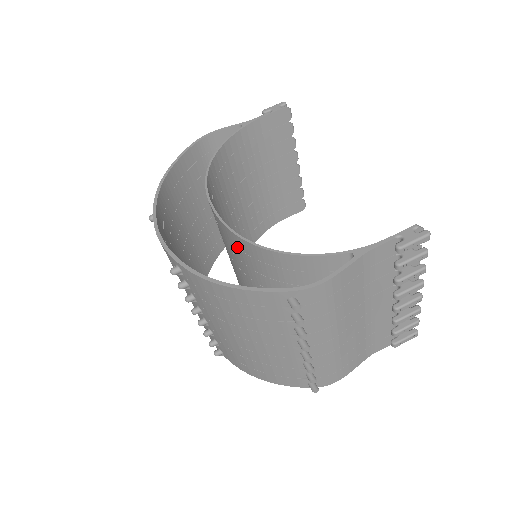
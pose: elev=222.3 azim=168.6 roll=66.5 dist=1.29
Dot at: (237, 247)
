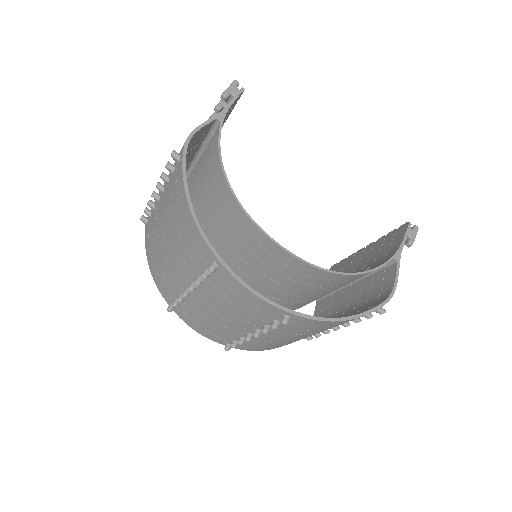
Dot at: (302, 273)
